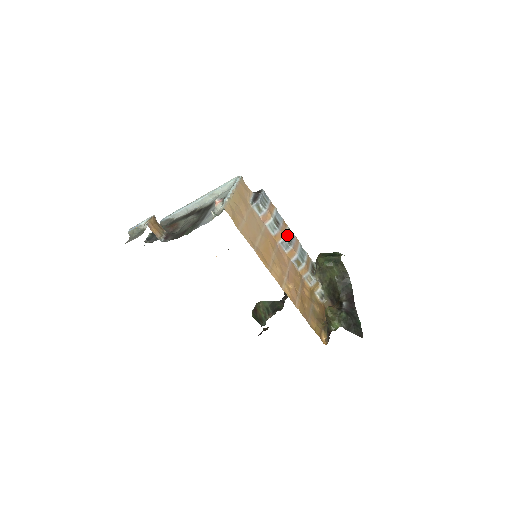
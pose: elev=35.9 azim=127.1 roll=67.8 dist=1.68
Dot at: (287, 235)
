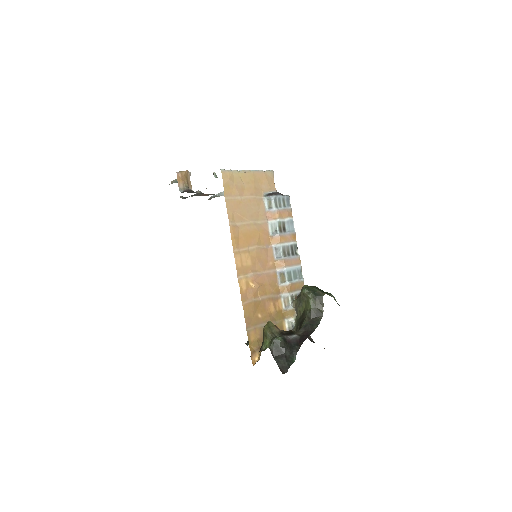
Dot at: (288, 246)
